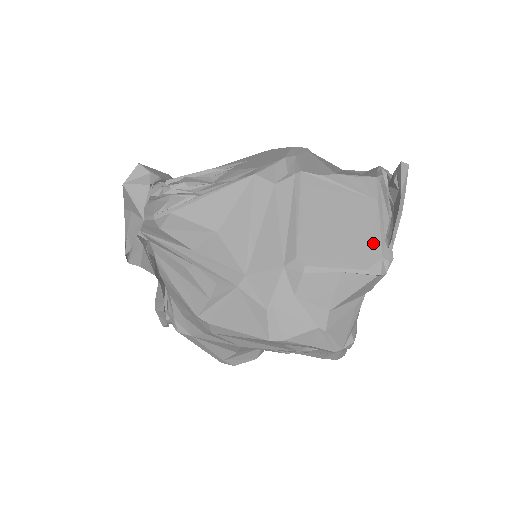
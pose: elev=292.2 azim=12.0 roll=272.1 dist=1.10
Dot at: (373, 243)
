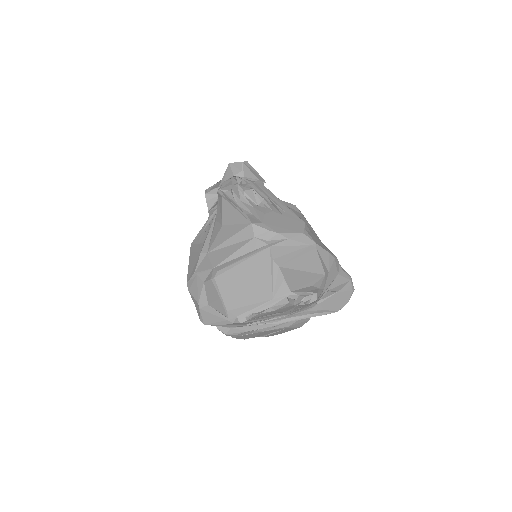
Dot at: (244, 308)
